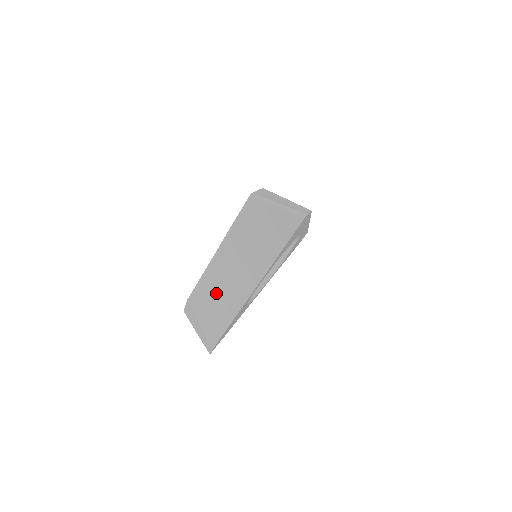
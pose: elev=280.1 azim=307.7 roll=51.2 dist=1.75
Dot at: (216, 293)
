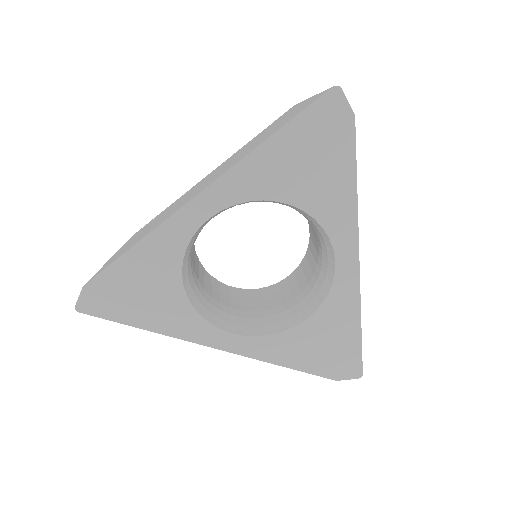
Dot at: (165, 213)
